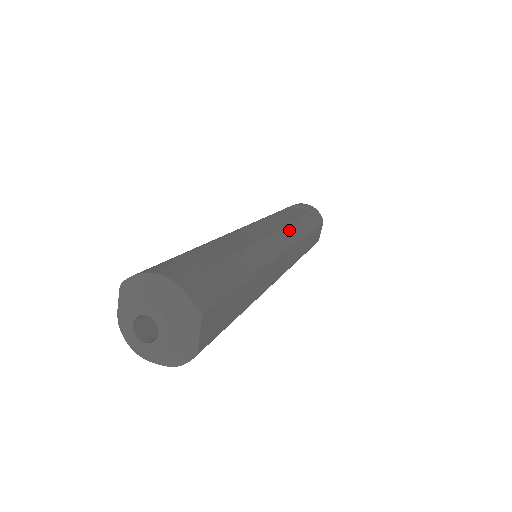
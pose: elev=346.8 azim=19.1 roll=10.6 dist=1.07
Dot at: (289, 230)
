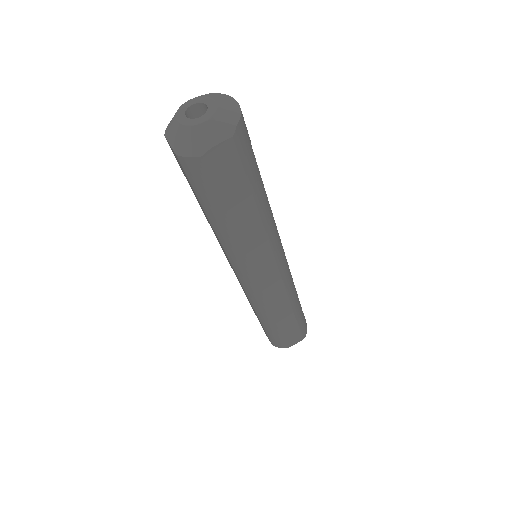
Dot at: (290, 275)
